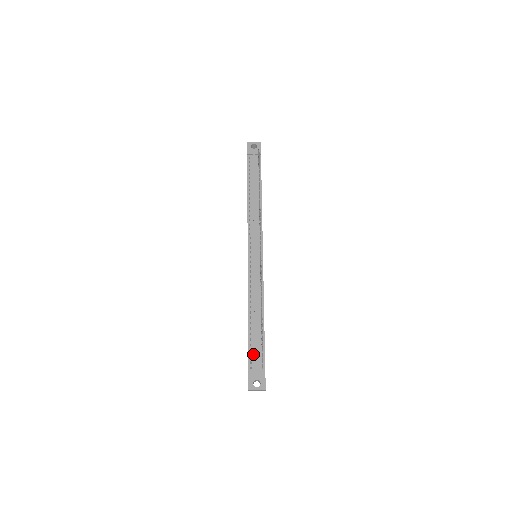
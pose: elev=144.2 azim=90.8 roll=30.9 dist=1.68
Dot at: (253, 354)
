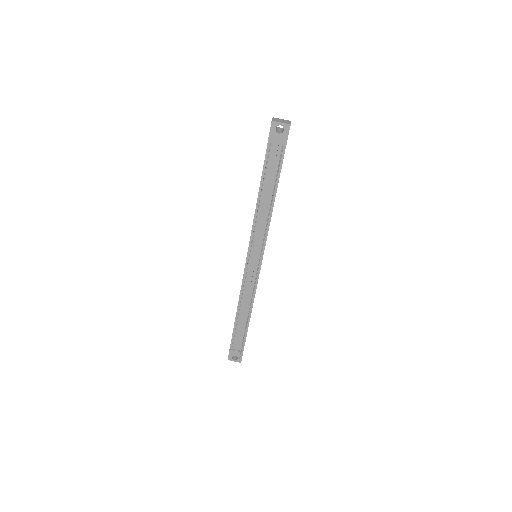
Dot at: (236, 339)
